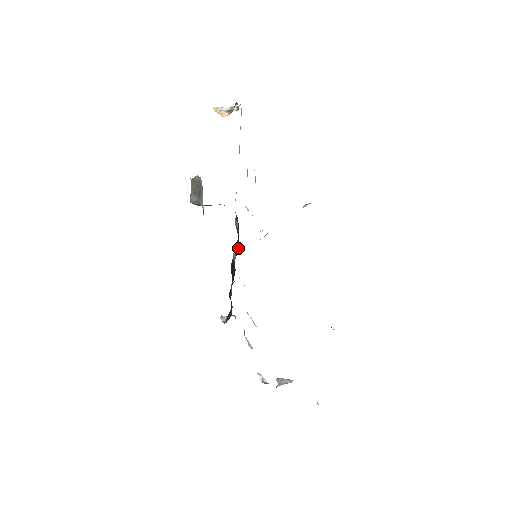
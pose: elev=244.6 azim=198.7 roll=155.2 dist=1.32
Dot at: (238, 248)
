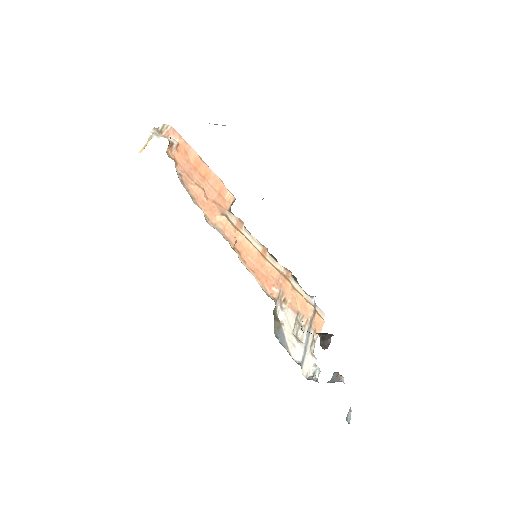
Dot at: (254, 244)
